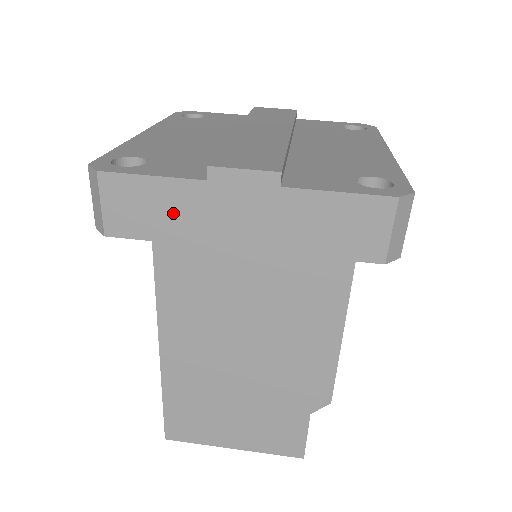
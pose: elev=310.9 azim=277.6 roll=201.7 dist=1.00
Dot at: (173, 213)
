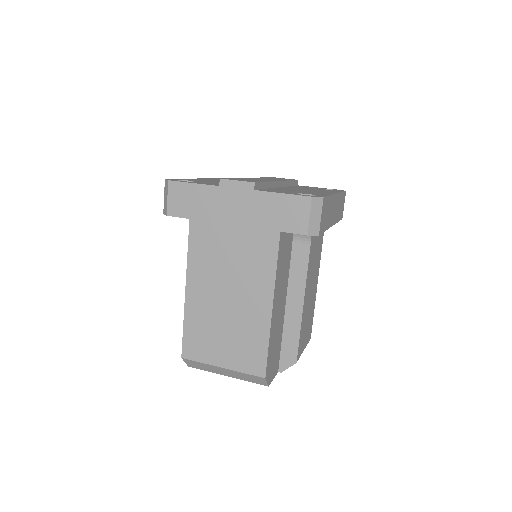
Dot at: (202, 203)
